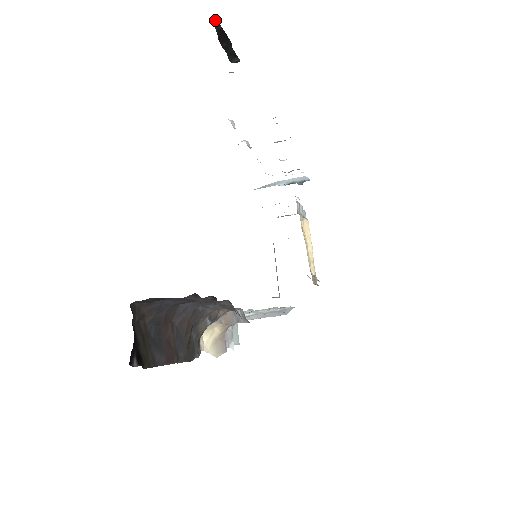
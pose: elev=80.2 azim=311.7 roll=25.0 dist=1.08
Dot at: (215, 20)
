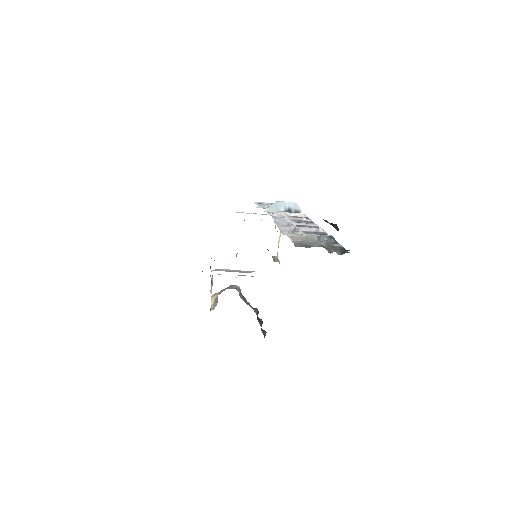
Dot at: (337, 226)
